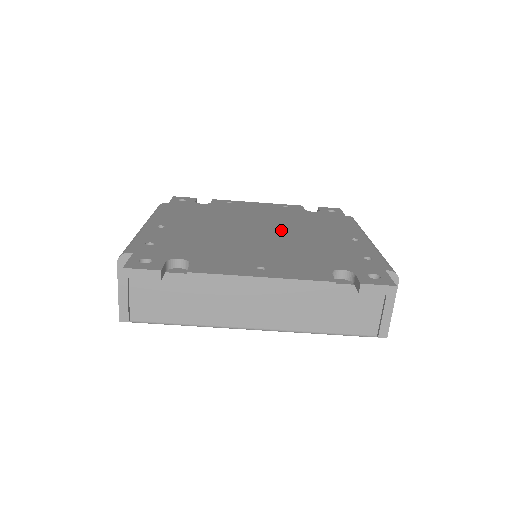
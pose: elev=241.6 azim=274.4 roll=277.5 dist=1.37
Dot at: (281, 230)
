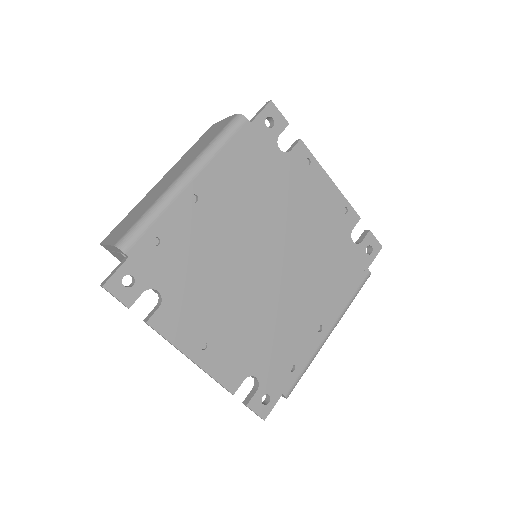
Dot at: (286, 274)
